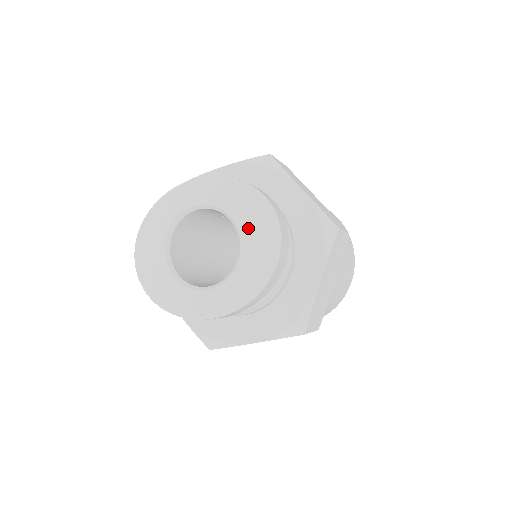
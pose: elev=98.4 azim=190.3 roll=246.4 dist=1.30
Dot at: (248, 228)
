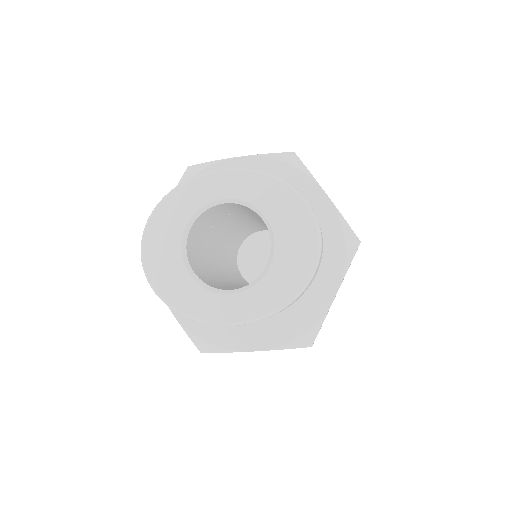
Dot at: (285, 233)
